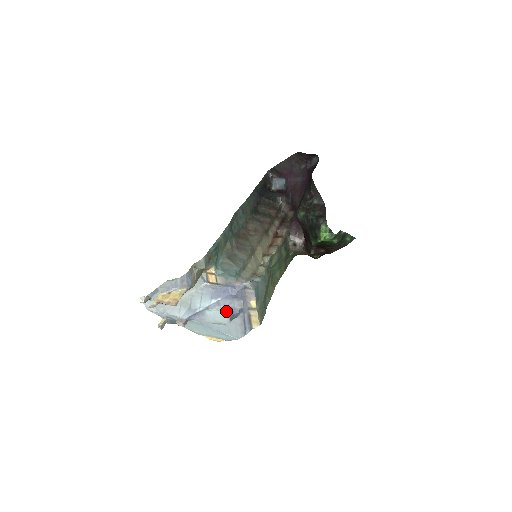
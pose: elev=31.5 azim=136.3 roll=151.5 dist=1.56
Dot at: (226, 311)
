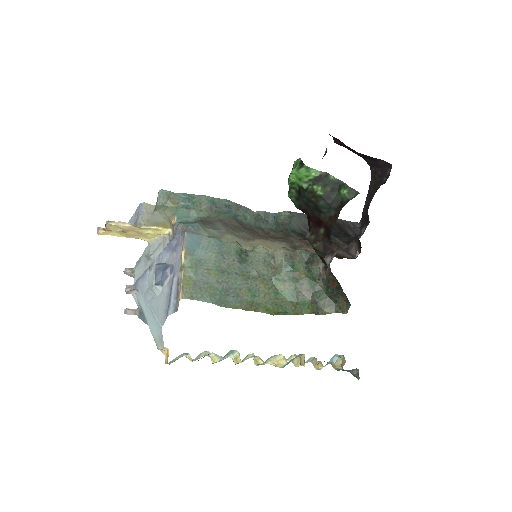
Dot at: (156, 264)
